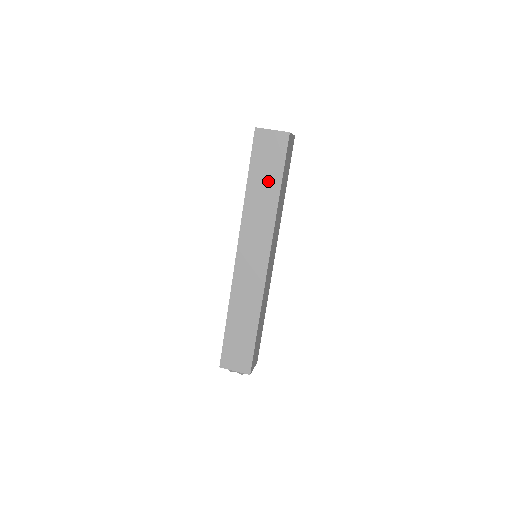
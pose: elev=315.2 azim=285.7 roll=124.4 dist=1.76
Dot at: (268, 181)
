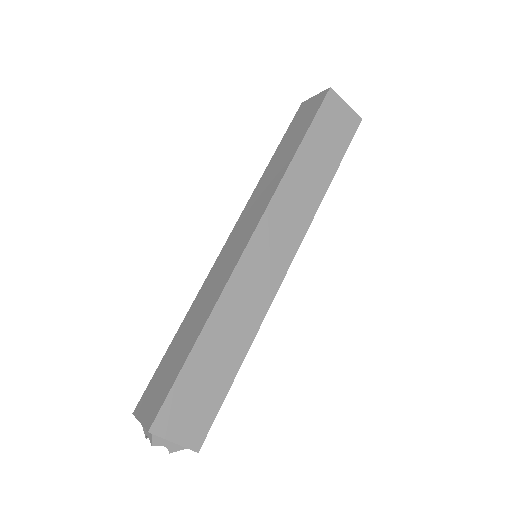
Dot at: (290, 146)
